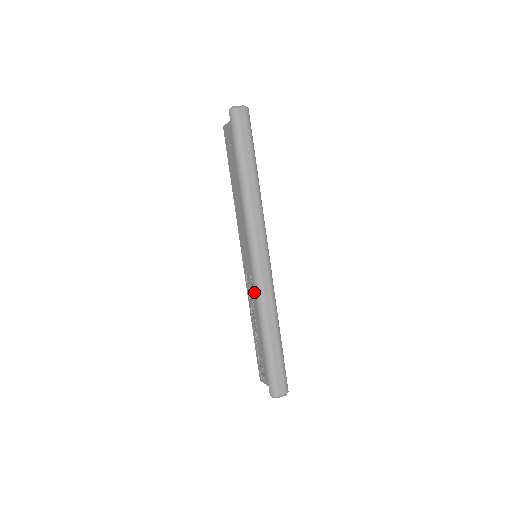
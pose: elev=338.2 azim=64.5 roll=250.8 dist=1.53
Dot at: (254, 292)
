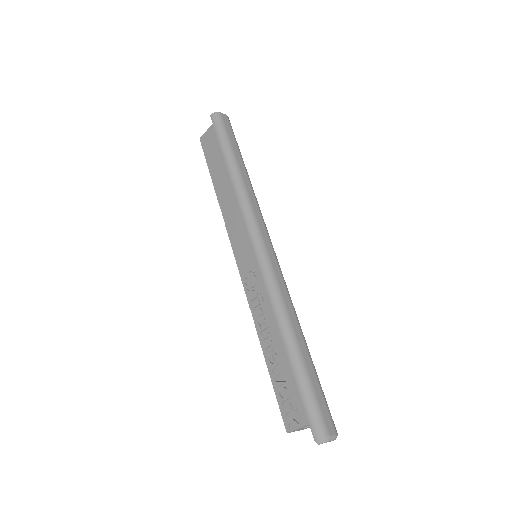
Dot at: (264, 290)
